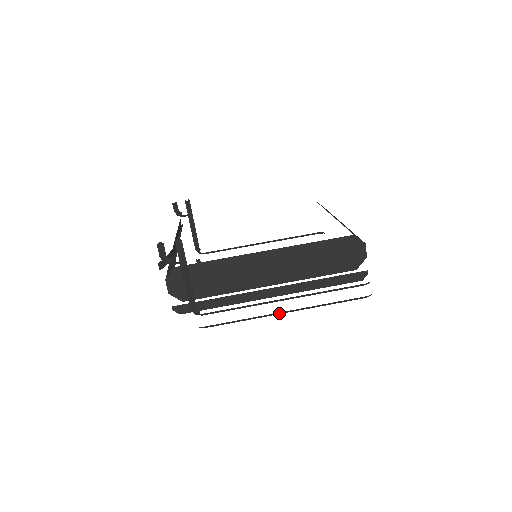
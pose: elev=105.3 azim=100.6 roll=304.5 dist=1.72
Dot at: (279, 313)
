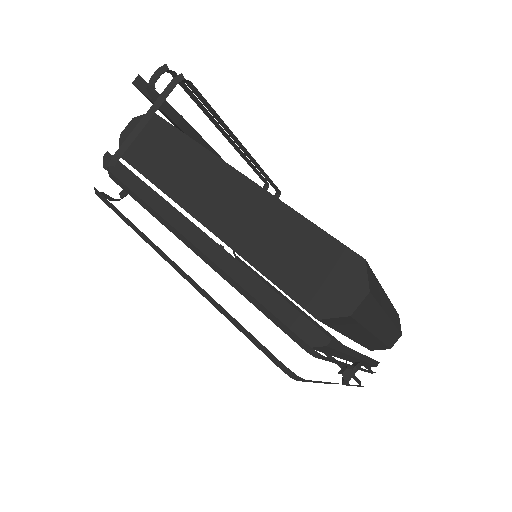
Dot at: (167, 258)
